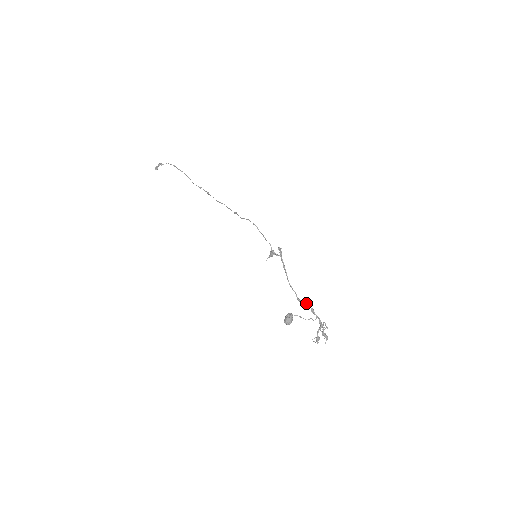
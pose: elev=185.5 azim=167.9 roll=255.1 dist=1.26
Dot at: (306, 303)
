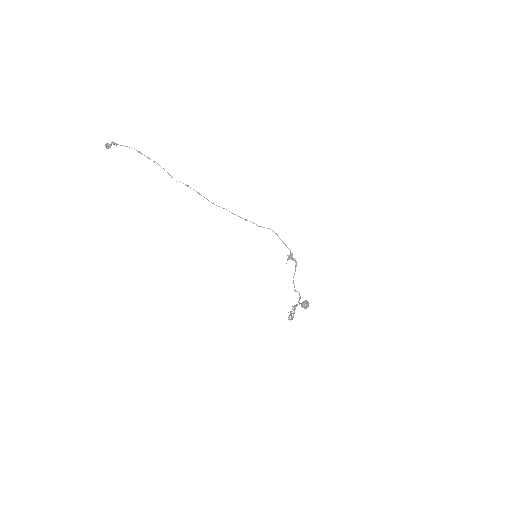
Dot at: occluded
